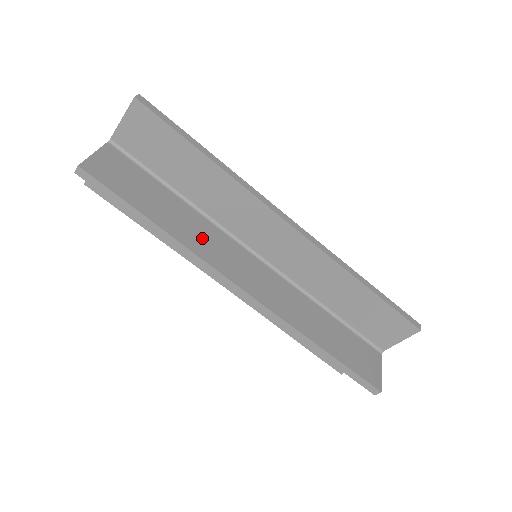
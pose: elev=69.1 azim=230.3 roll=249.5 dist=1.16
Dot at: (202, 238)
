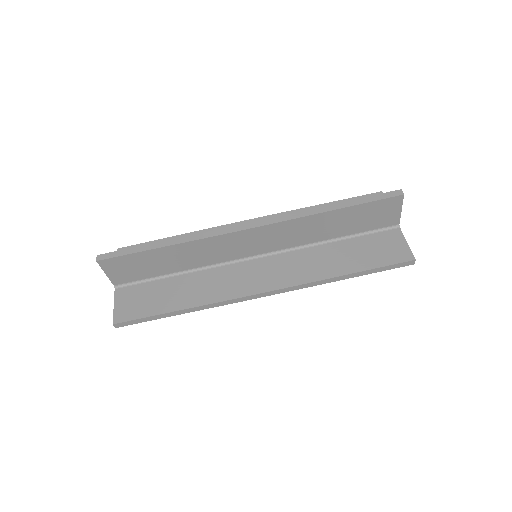
Dot at: (212, 287)
